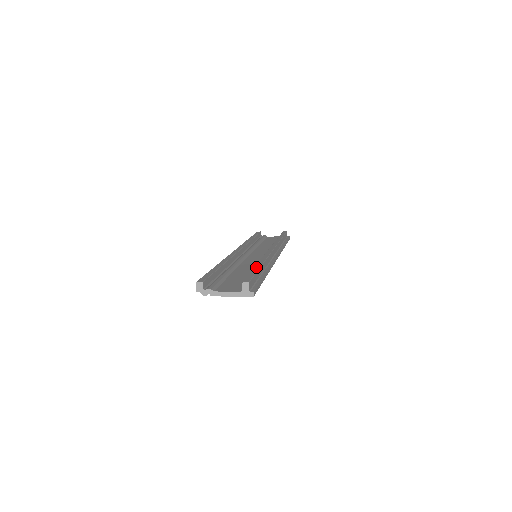
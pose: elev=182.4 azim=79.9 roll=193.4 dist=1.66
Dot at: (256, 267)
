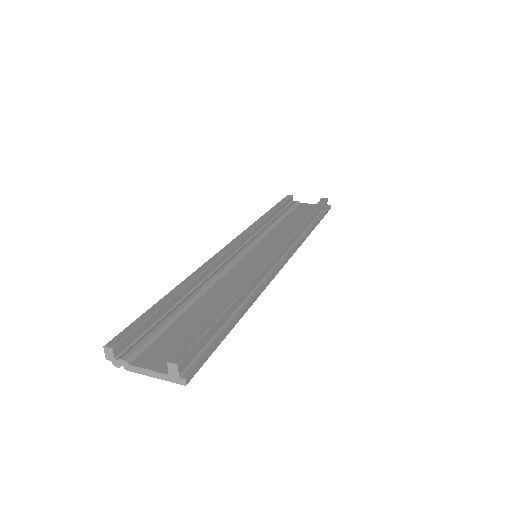
Dot at: (221, 308)
